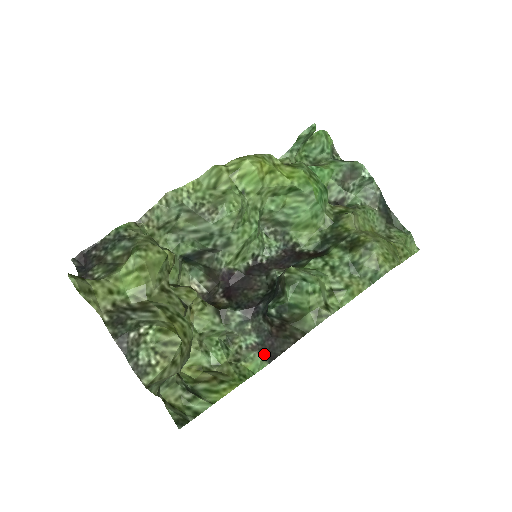
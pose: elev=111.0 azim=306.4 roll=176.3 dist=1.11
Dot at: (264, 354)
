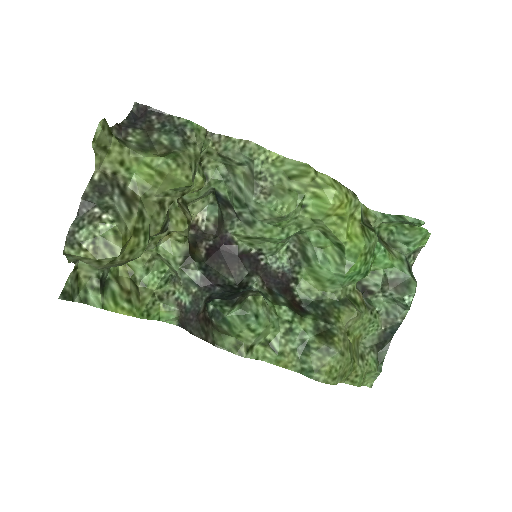
Dot at: (181, 317)
